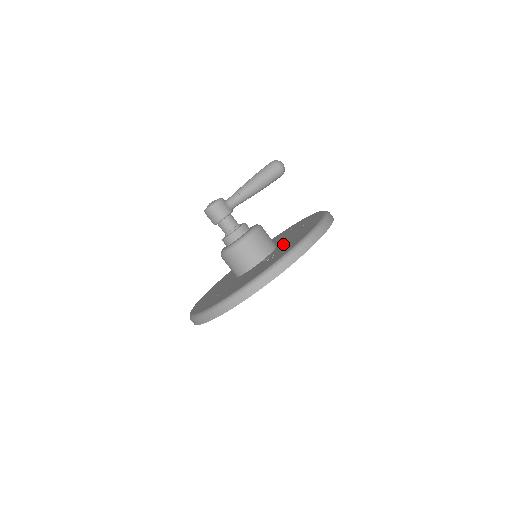
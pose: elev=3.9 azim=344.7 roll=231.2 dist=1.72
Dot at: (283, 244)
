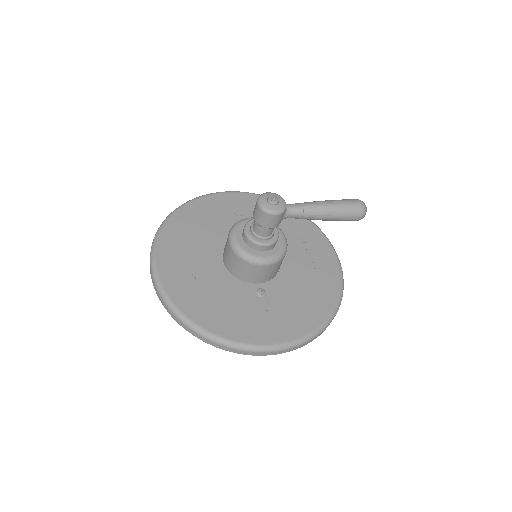
Dot at: (286, 288)
